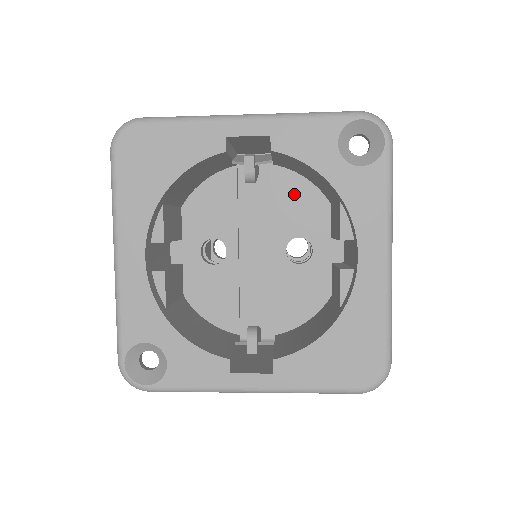
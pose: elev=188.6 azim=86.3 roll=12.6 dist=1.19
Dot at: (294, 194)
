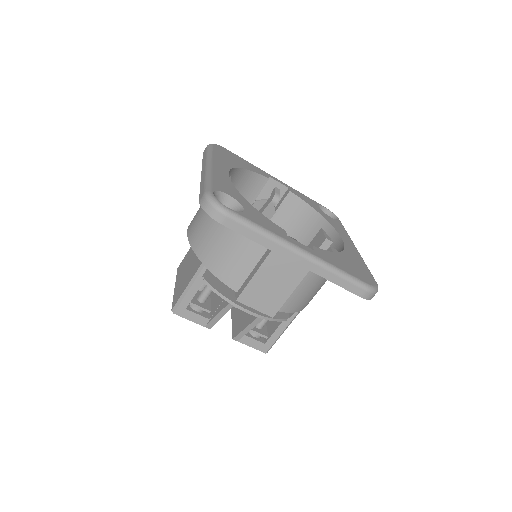
Dot at: occluded
